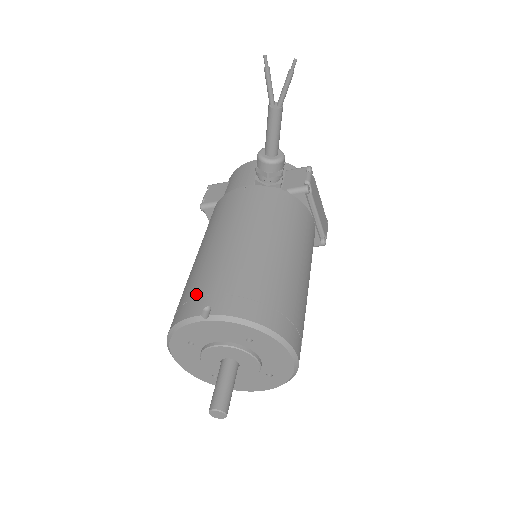
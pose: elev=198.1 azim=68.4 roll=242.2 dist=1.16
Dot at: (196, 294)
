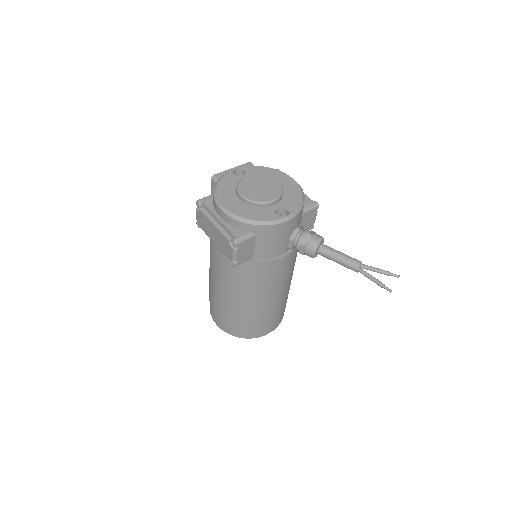
Dot at: (262, 328)
